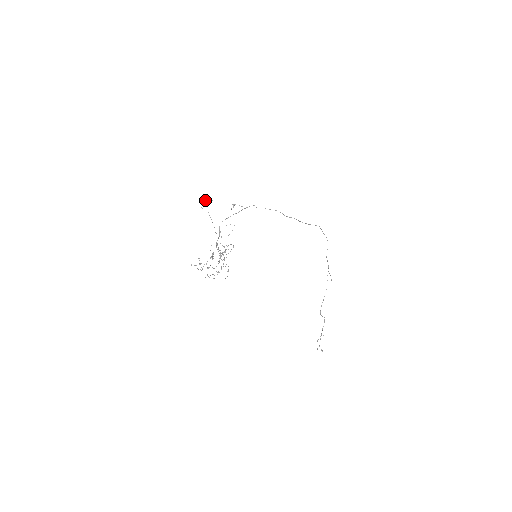
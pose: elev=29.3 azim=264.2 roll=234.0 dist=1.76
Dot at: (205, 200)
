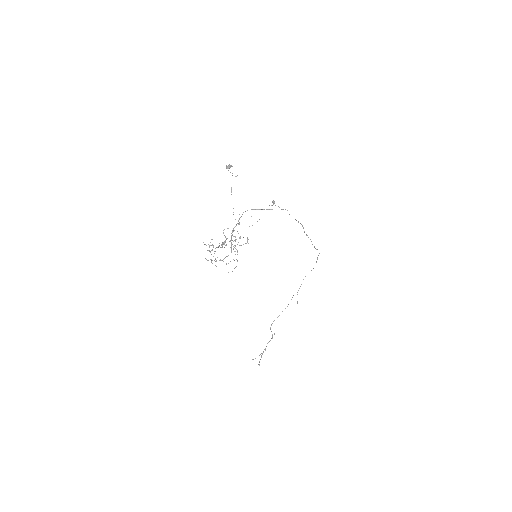
Dot at: occluded
